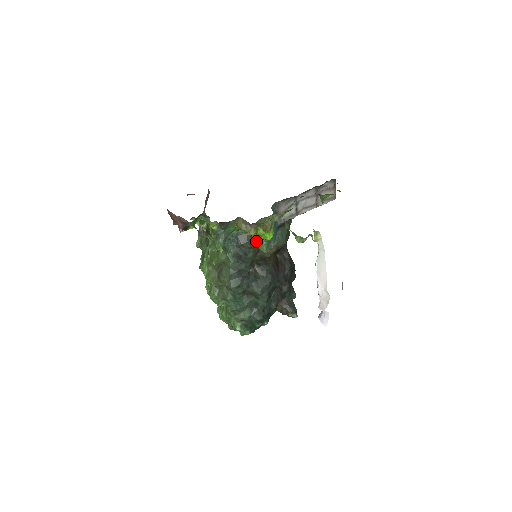
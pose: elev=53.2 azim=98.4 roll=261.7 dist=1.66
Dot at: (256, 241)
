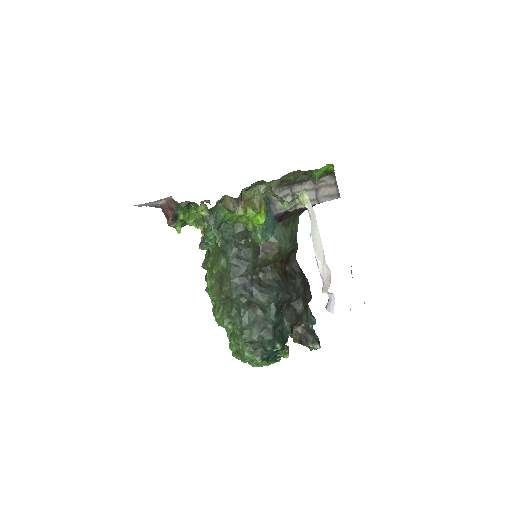
Dot at: (252, 233)
